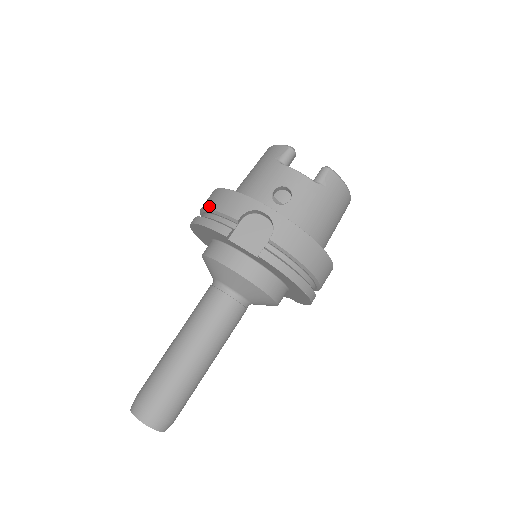
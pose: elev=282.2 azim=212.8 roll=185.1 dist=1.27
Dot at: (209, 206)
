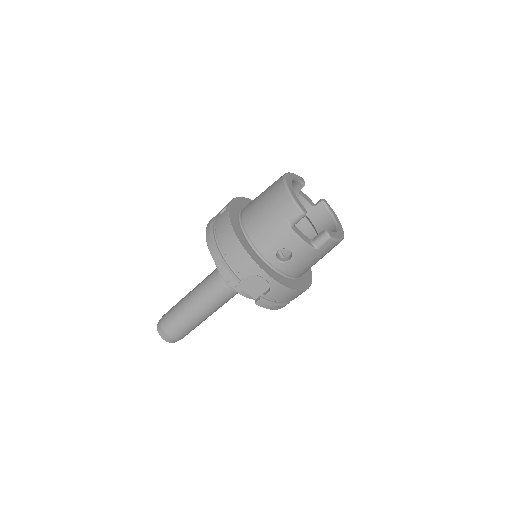
Dot at: (224, 247)
